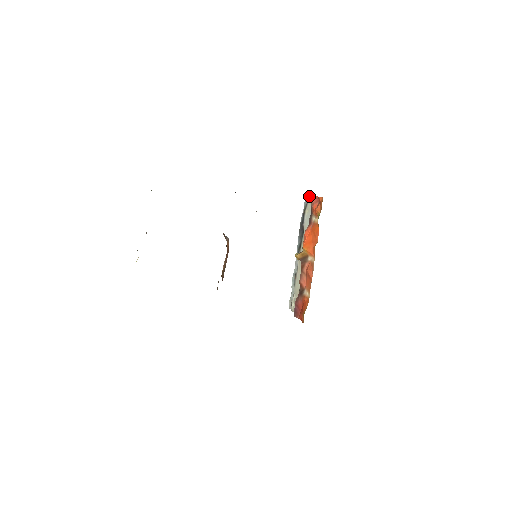
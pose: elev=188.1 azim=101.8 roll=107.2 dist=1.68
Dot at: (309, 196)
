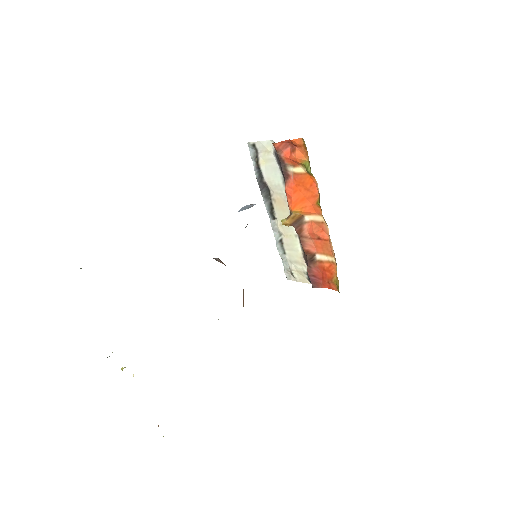
Dot at: (258, 142)
